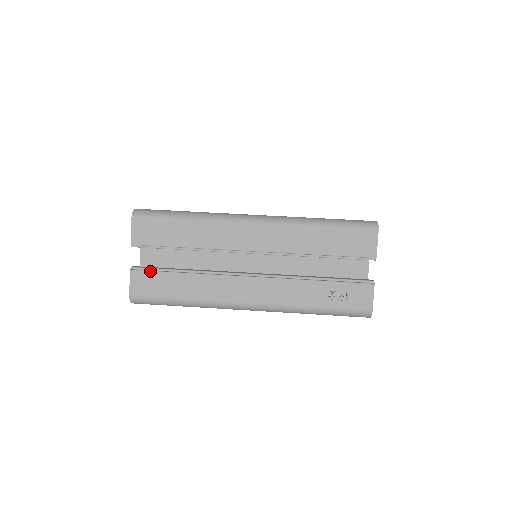
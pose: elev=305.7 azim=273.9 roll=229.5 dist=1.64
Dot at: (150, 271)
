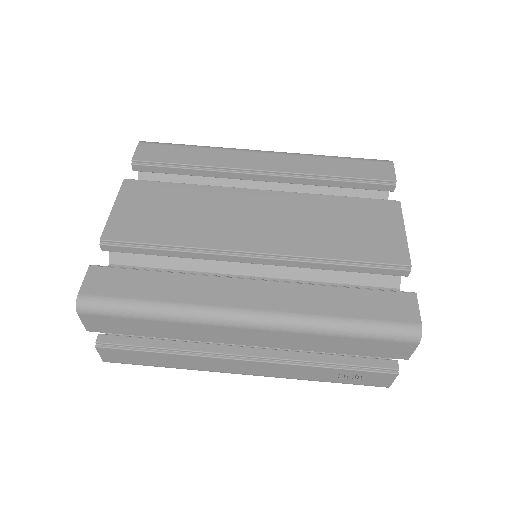
Dot at: (120, 349)
